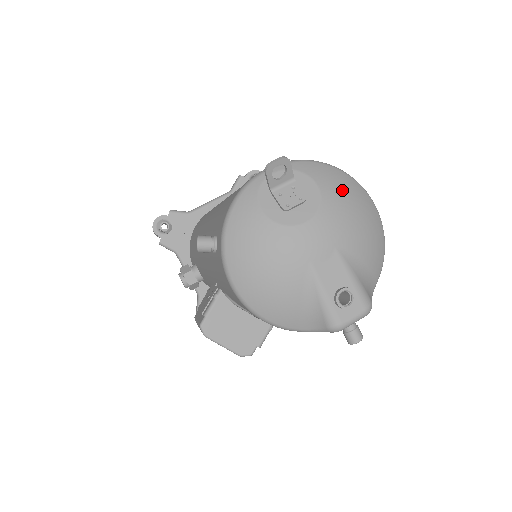
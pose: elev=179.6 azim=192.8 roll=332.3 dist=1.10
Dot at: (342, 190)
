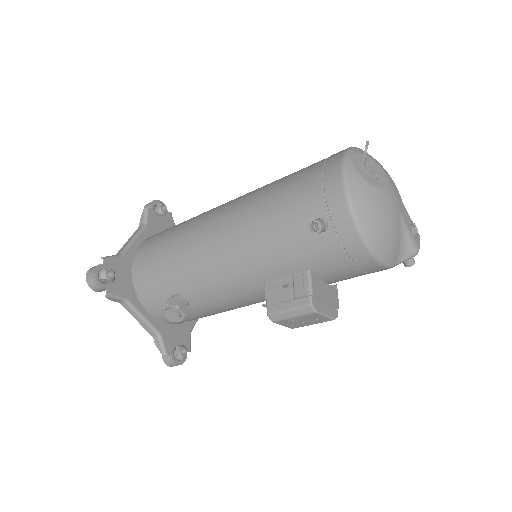
Dot at: (379, 163)
